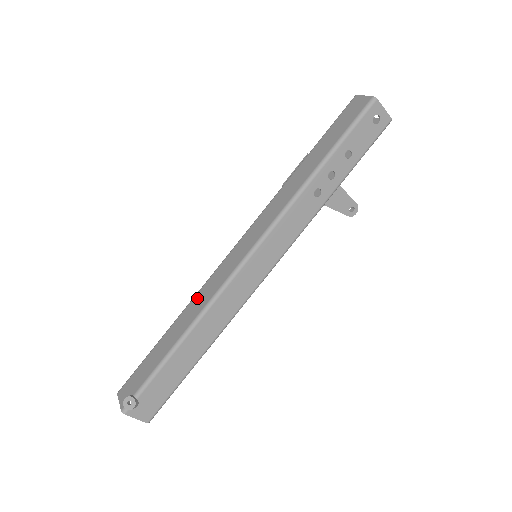
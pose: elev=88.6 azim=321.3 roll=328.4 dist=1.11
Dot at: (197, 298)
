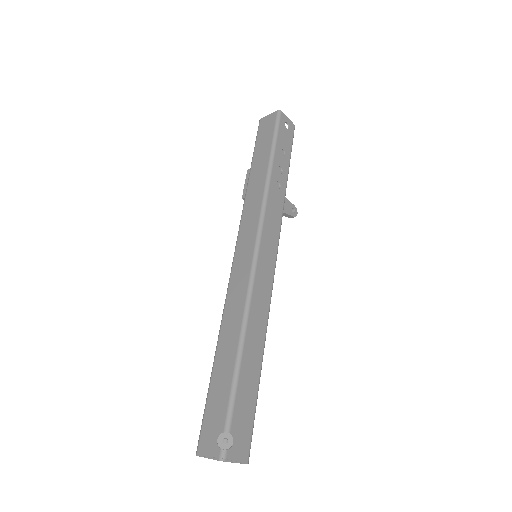
Dot at: (228, 311)
